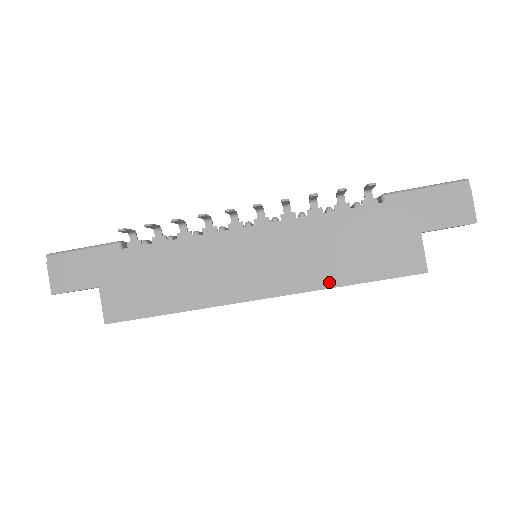
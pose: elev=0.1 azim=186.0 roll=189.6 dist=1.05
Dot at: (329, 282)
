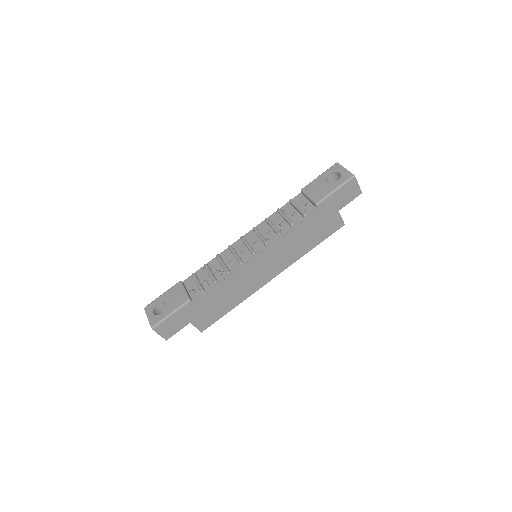
Dot at: (302, 254)
